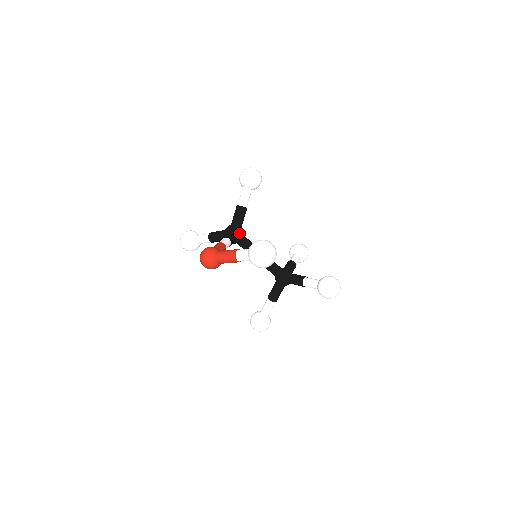
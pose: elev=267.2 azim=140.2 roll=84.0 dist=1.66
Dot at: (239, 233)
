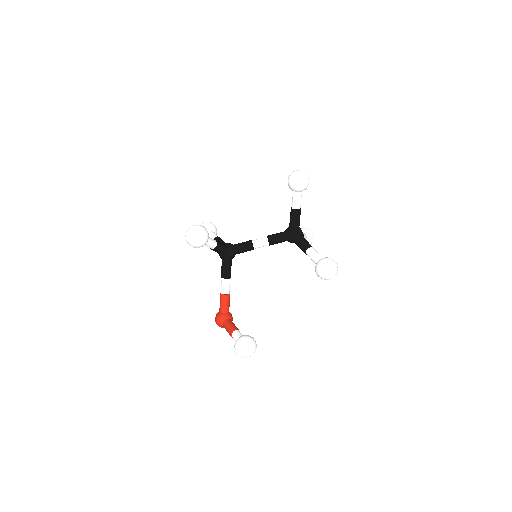
Dot at: (229, 258)
